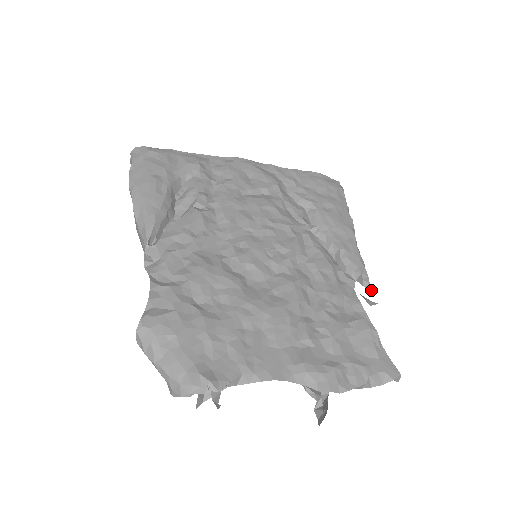
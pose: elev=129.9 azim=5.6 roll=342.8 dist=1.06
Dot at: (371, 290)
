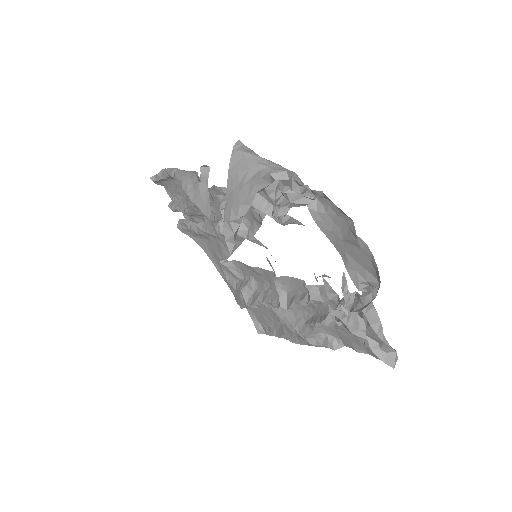
Dot at: occluded
